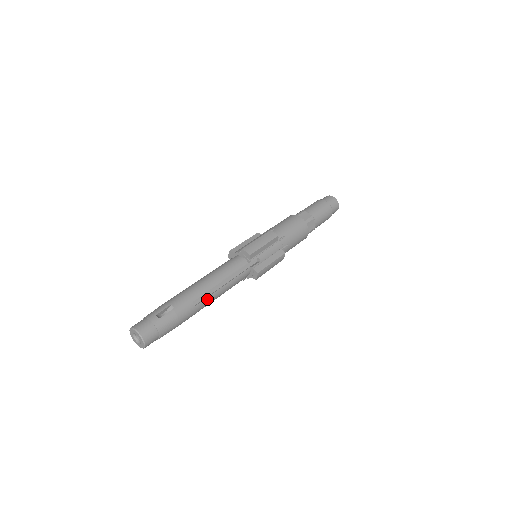
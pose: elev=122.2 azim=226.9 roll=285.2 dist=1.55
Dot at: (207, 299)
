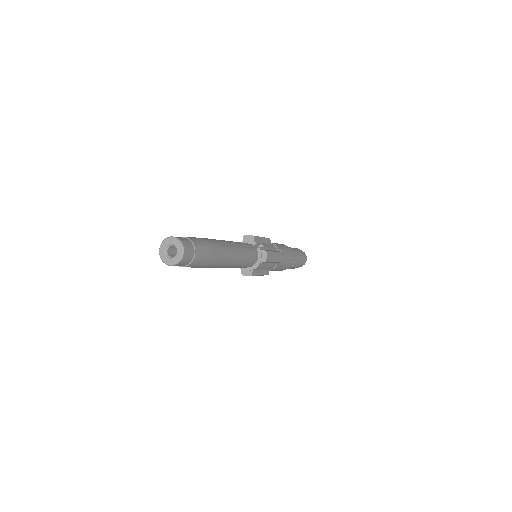
Dot at: (229, 248)
